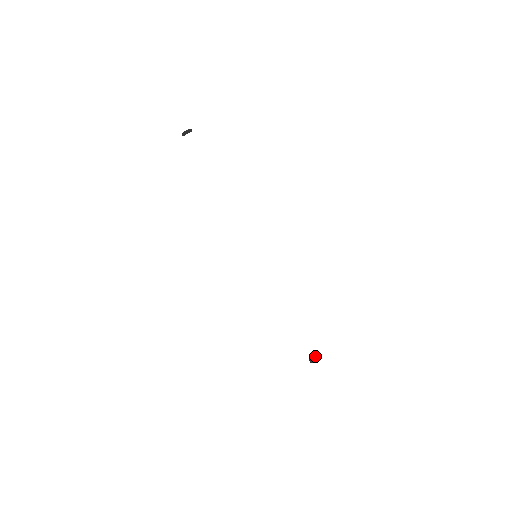
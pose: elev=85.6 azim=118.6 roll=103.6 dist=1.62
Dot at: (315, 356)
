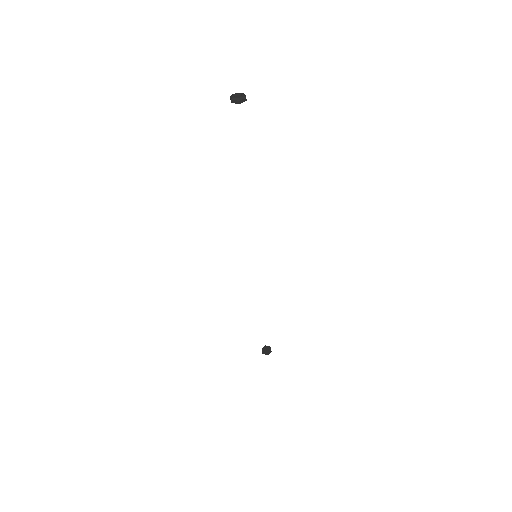
Dot at: (269, 348)
